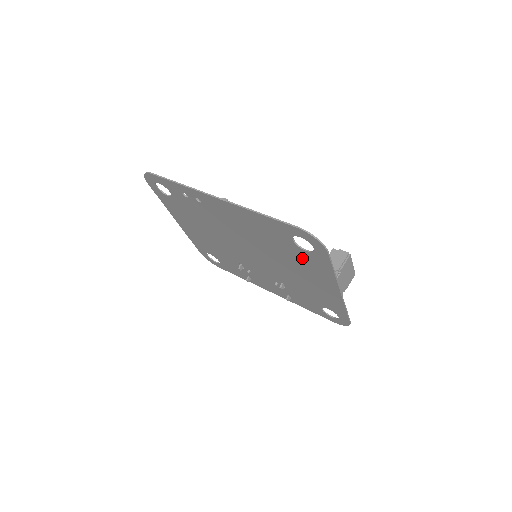
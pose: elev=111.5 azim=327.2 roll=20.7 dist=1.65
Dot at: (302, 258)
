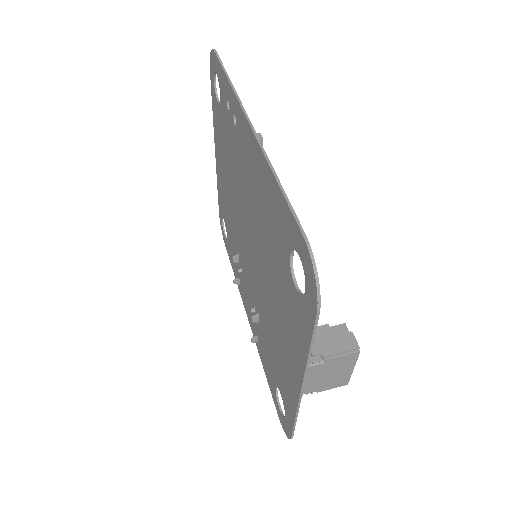
Dot at: (288, 295)
